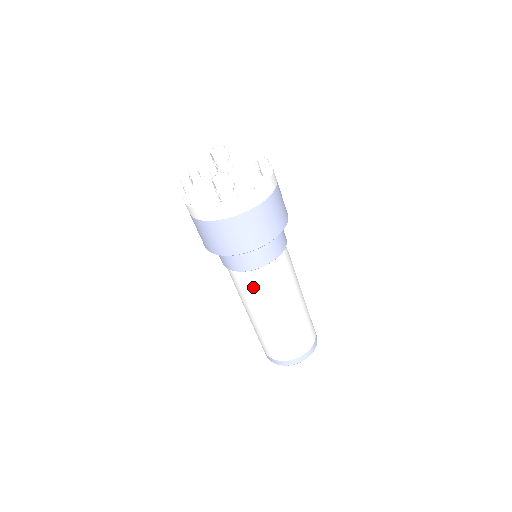
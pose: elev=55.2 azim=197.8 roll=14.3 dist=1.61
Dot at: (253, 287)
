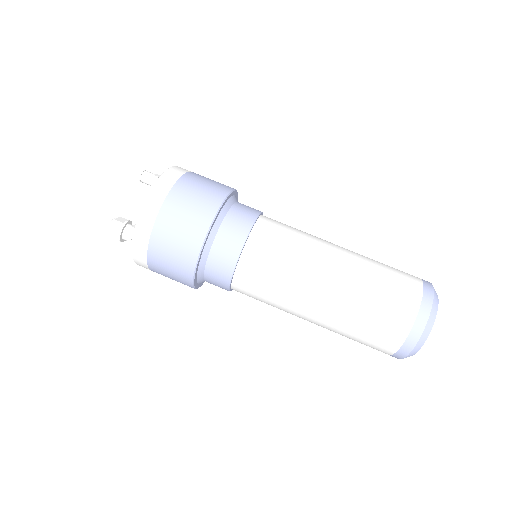
Dot at: (257, 295)
